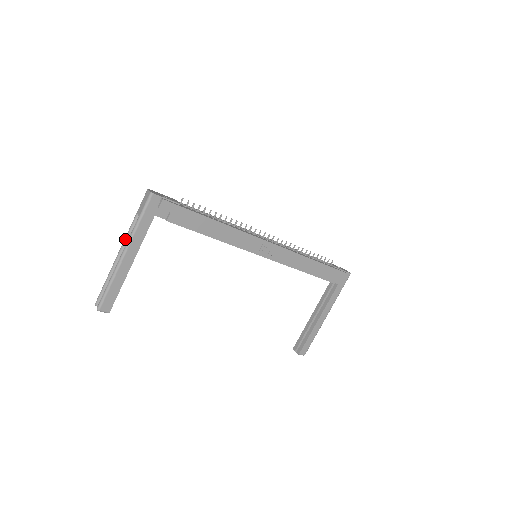
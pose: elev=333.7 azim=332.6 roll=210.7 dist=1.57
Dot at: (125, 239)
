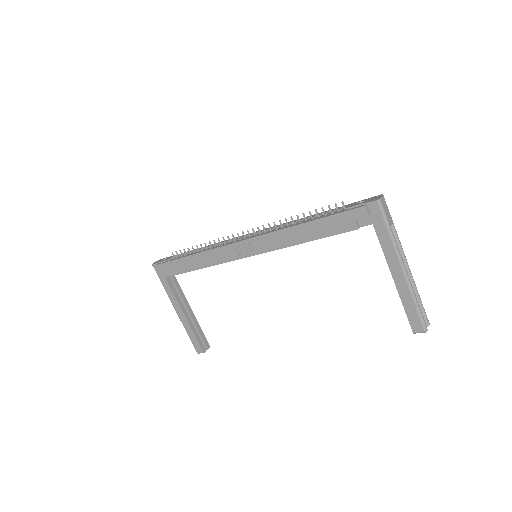
Dot at: occluded
